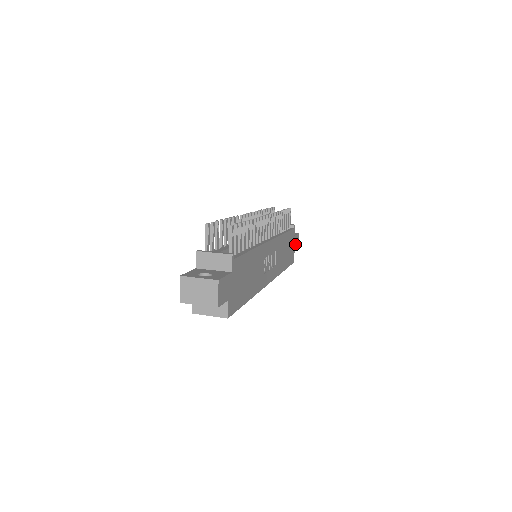
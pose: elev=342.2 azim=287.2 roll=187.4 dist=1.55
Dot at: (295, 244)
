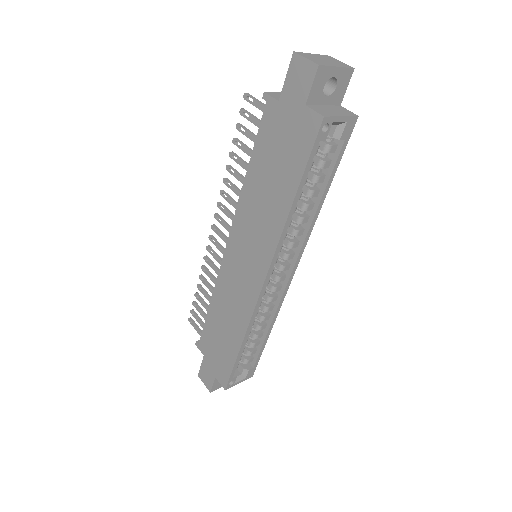
Dot at: occluded
